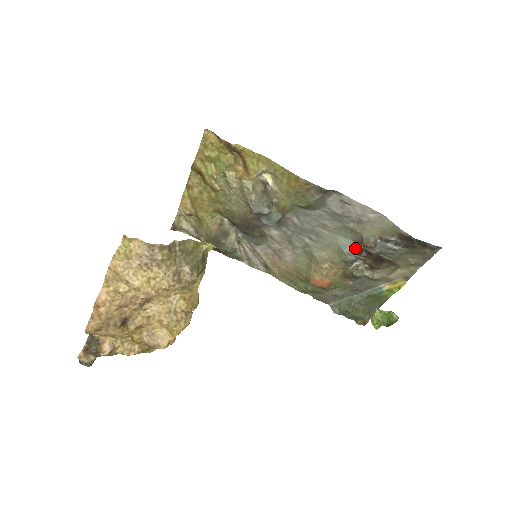
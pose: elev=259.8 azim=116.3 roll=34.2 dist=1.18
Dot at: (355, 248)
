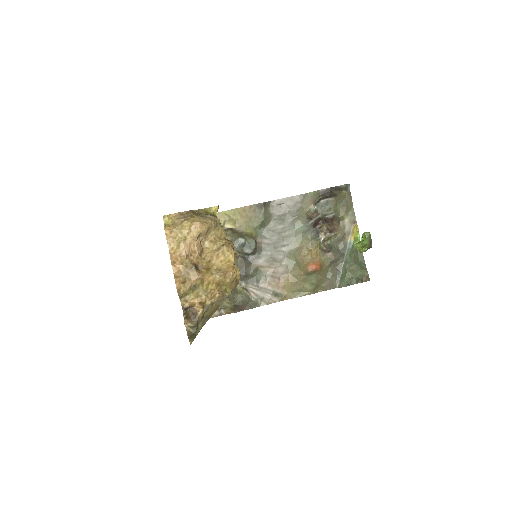
Dot at: (310, 226)
